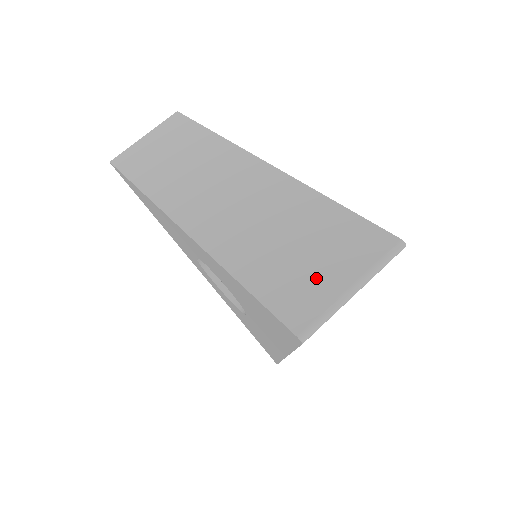
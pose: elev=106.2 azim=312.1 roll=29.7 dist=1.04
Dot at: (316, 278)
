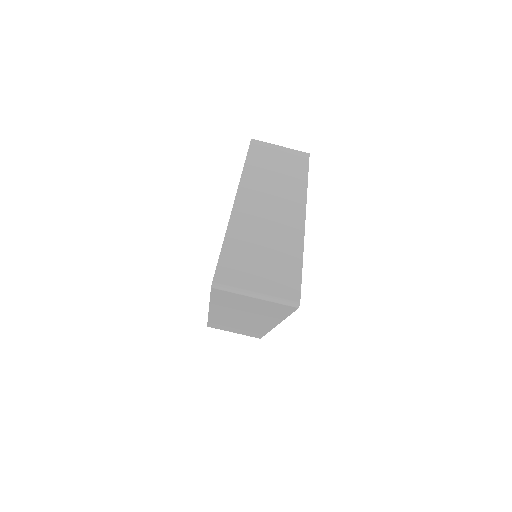
Dot at: (250, 275)
